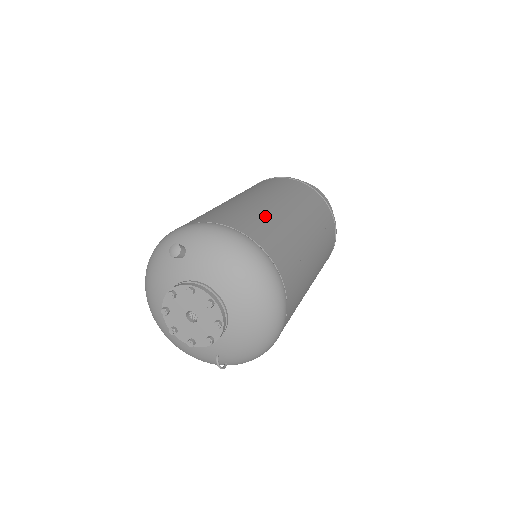
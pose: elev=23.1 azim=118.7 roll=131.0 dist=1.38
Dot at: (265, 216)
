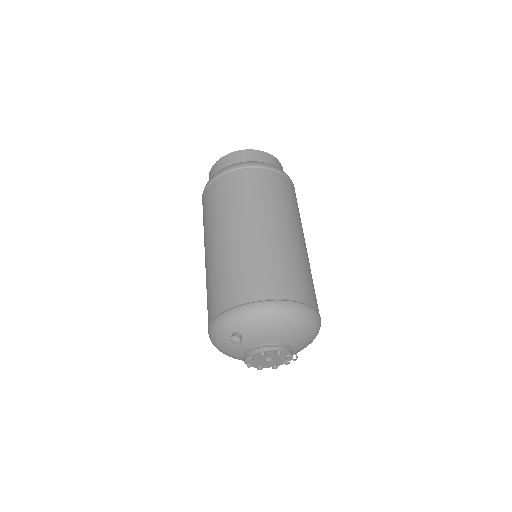
Dot at: (263, 259)
